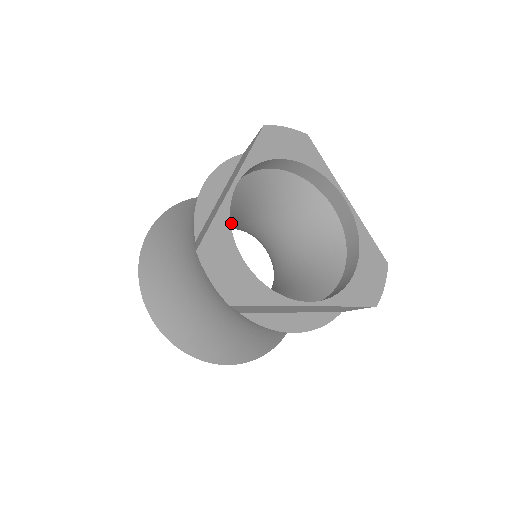
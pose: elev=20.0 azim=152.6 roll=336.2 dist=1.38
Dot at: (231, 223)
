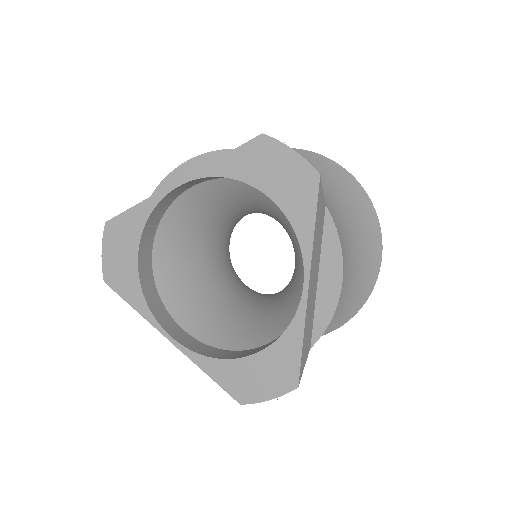
Dot at: (228, 211)
